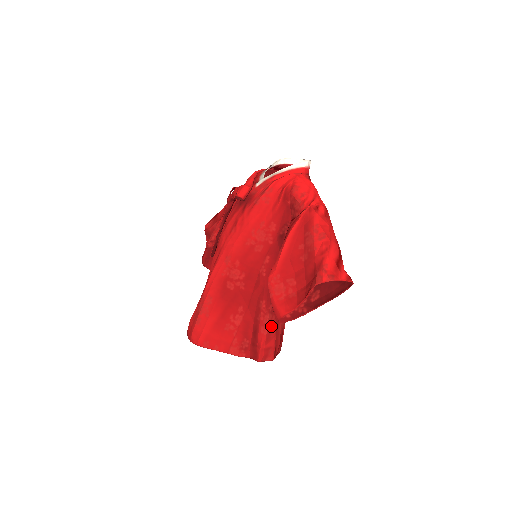
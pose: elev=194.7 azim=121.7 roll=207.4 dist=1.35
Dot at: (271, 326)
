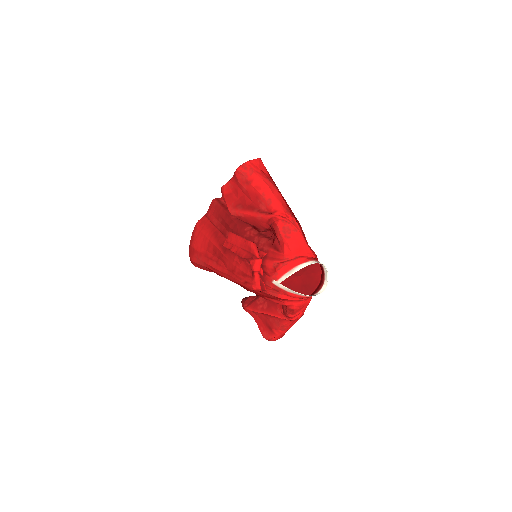
Dot at: occluded
